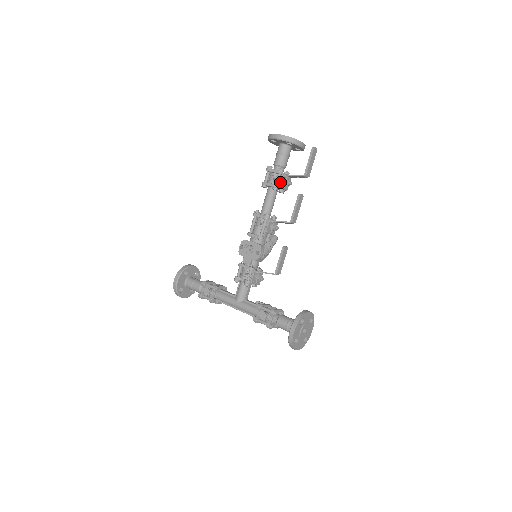
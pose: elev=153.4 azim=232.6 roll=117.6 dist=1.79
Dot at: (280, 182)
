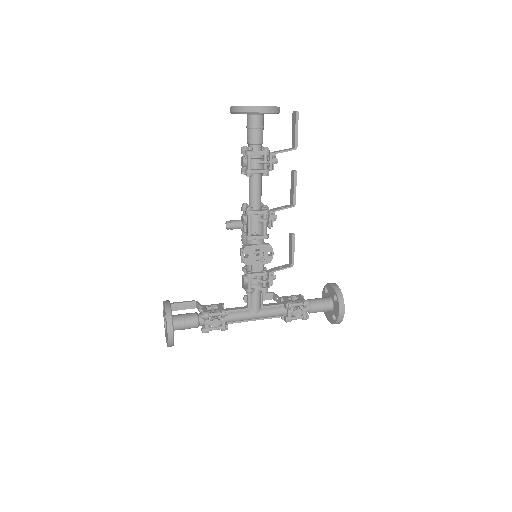
Dot at: (271, 165)
